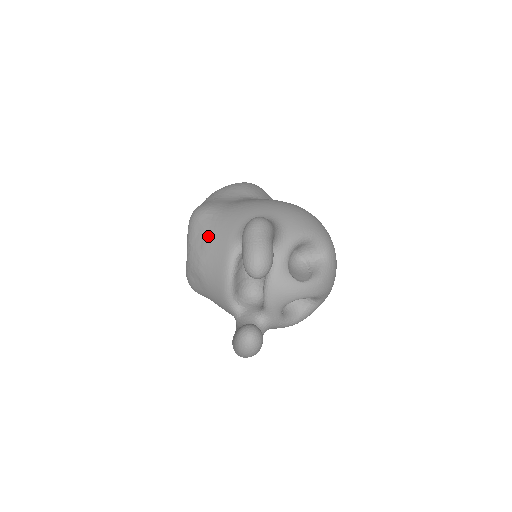
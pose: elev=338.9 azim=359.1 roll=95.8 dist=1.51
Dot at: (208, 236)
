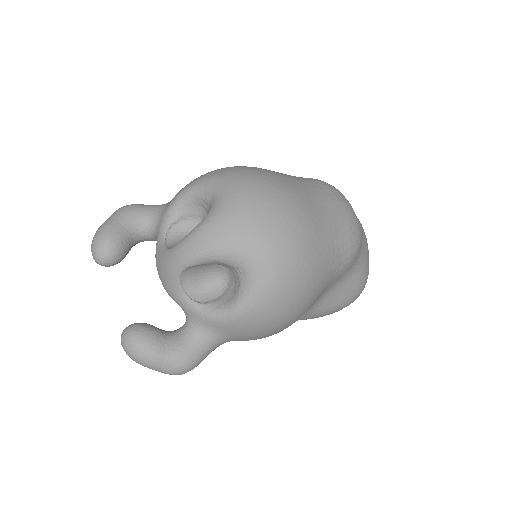
Dot at: occluded
